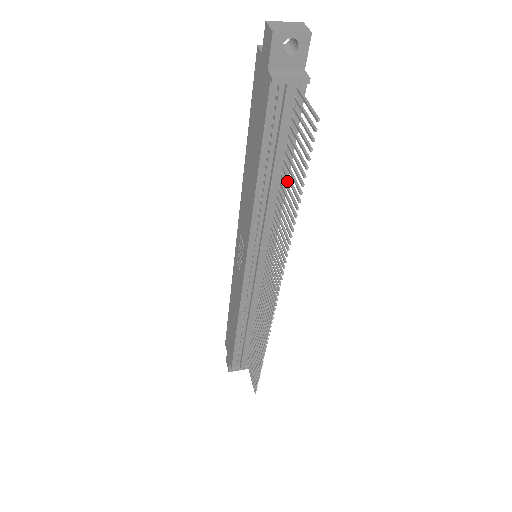
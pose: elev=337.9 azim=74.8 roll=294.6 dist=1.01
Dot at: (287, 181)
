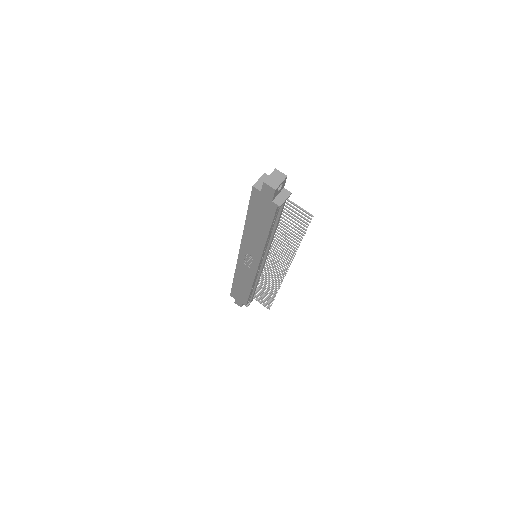
Dot at: occluded
